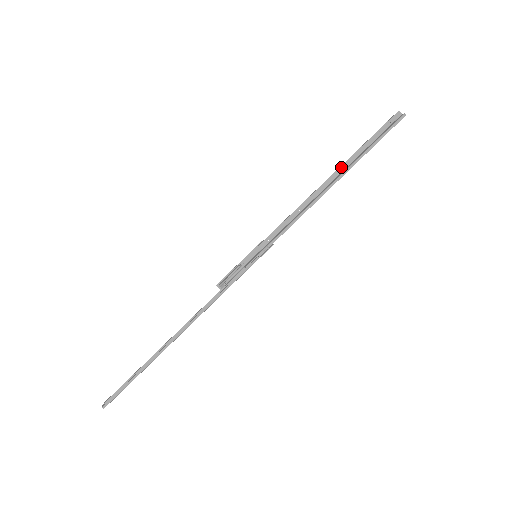
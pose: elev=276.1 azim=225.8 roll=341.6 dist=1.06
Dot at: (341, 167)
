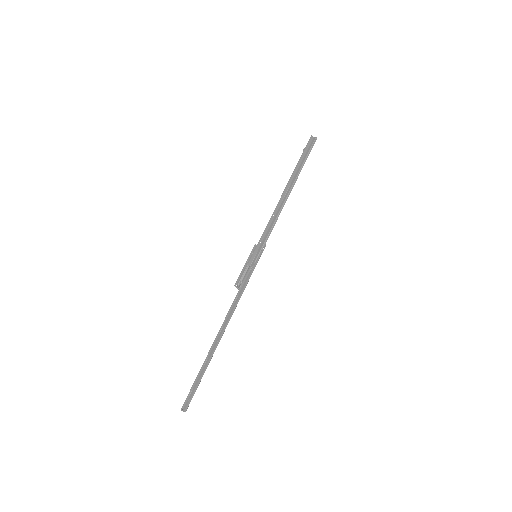
Dot at: (290, 179)
